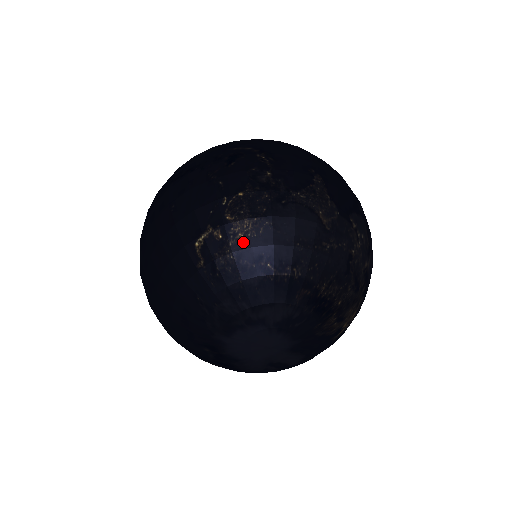
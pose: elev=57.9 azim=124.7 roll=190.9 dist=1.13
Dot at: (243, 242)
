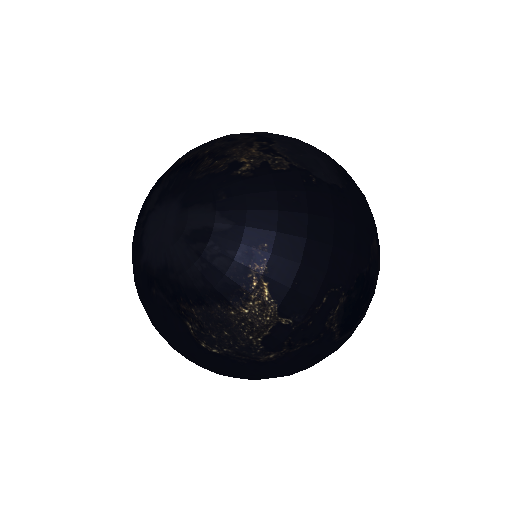
Dot at: occluded
